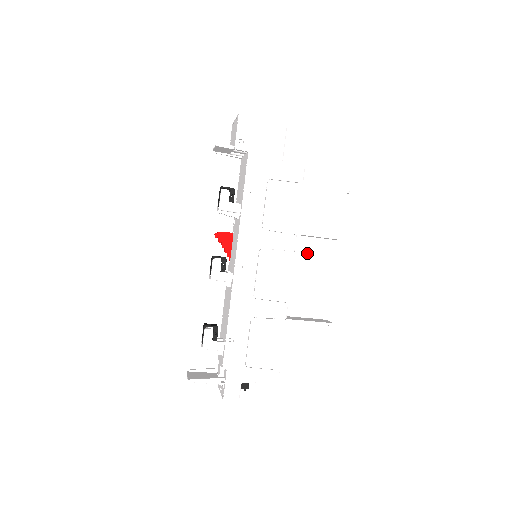
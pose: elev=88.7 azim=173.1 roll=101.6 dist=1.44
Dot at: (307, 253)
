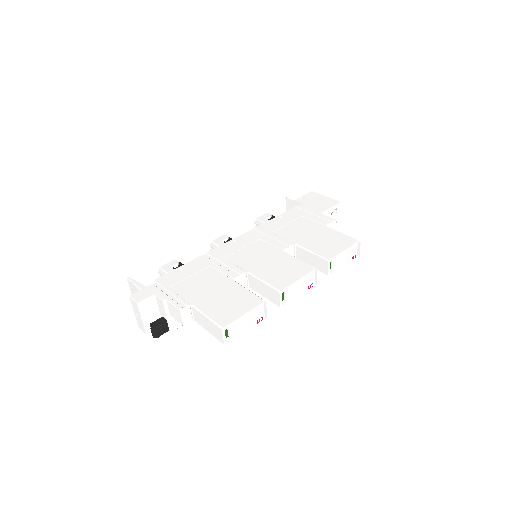
Dot at: occluded
